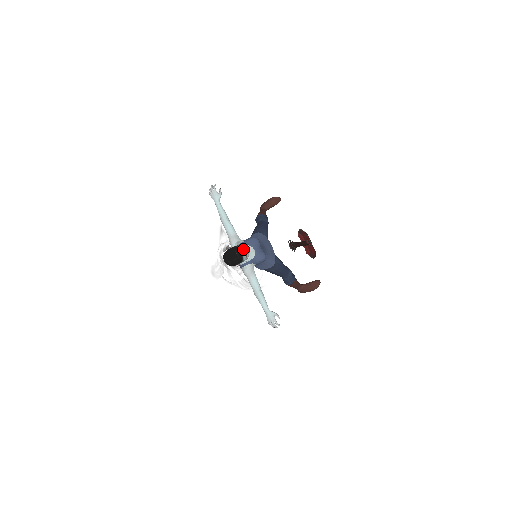
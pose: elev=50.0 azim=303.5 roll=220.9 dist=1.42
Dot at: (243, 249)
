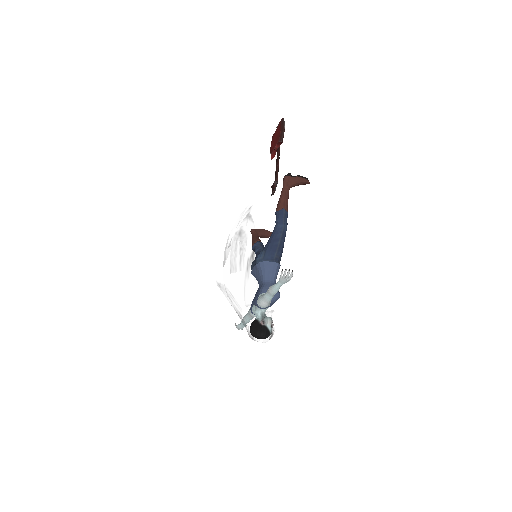
Dot at: occluded
